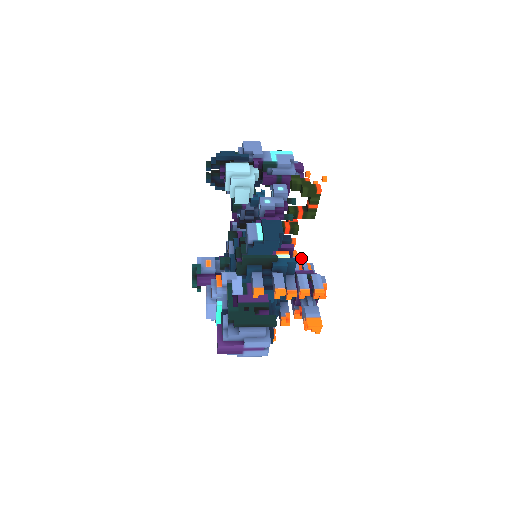
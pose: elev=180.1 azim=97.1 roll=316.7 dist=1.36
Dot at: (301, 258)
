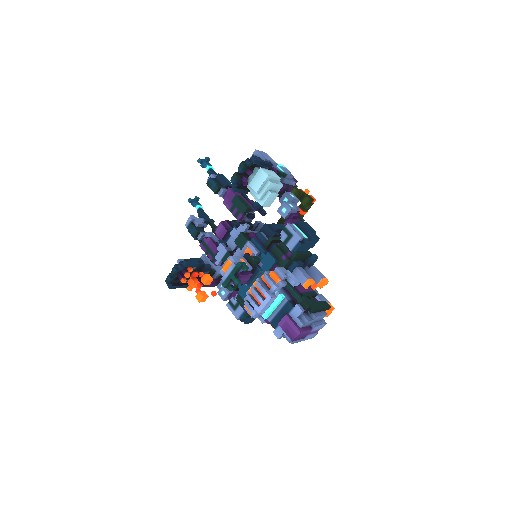
Dot at: occluded
